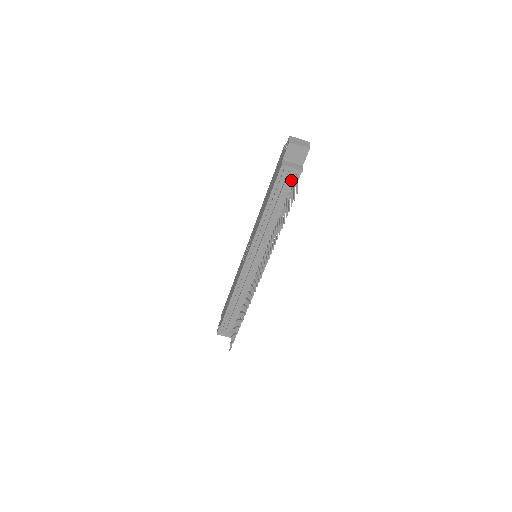
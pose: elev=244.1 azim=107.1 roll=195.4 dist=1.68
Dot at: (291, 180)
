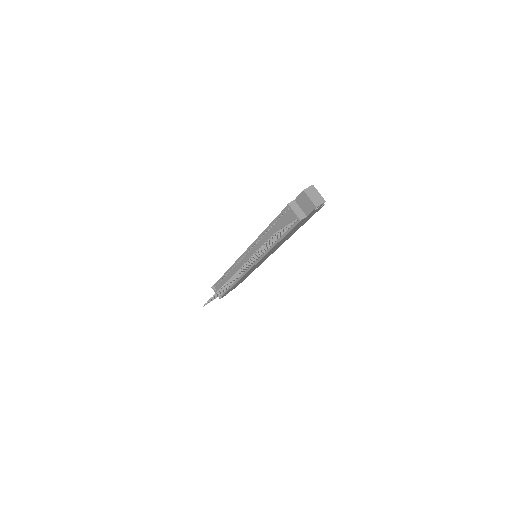
Dot at: (292, 221)
